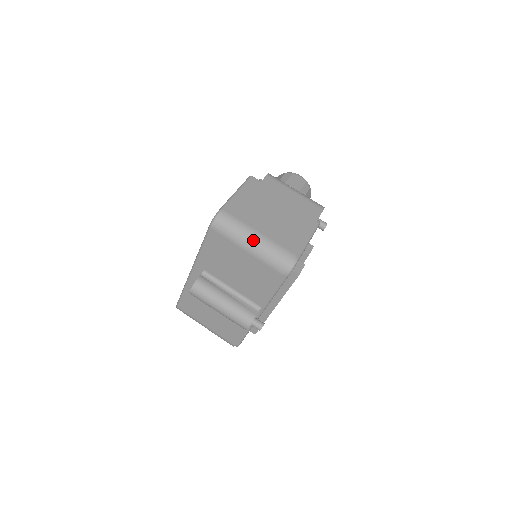
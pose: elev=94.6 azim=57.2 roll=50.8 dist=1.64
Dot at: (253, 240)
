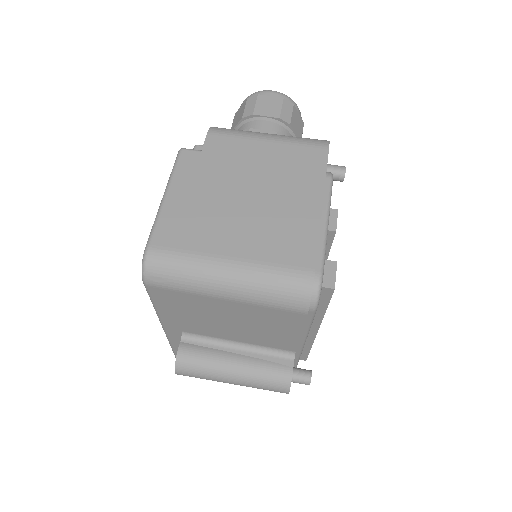
Dot at: (226, 278)
